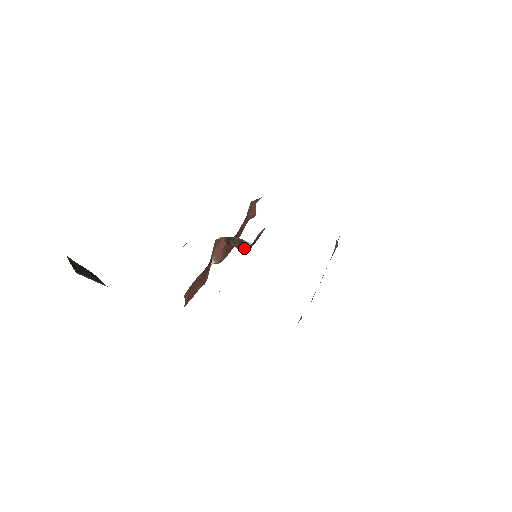
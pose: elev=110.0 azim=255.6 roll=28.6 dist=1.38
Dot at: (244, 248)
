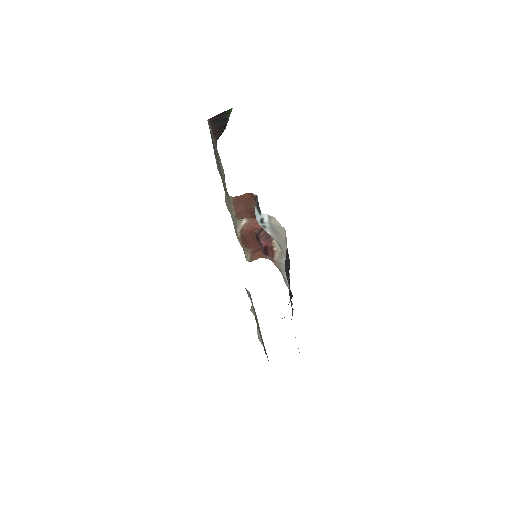
Dot at: (264, 242)
